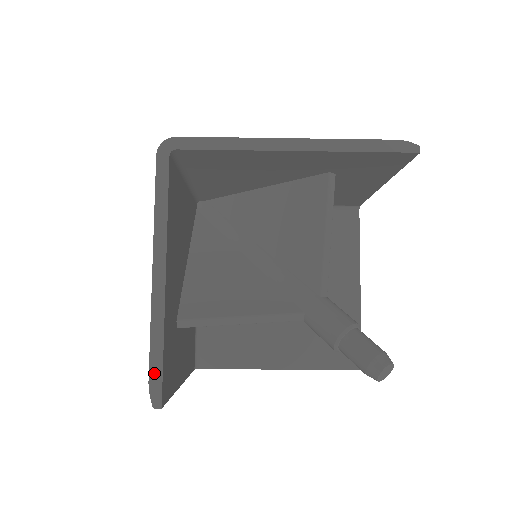
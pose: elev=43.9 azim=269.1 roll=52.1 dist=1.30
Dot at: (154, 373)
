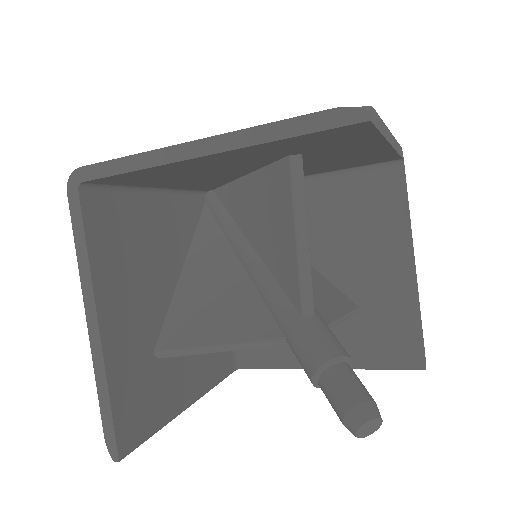
Dot at: (107, 426)
